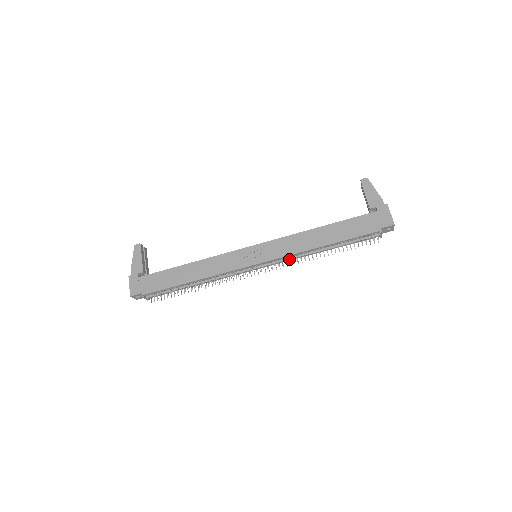
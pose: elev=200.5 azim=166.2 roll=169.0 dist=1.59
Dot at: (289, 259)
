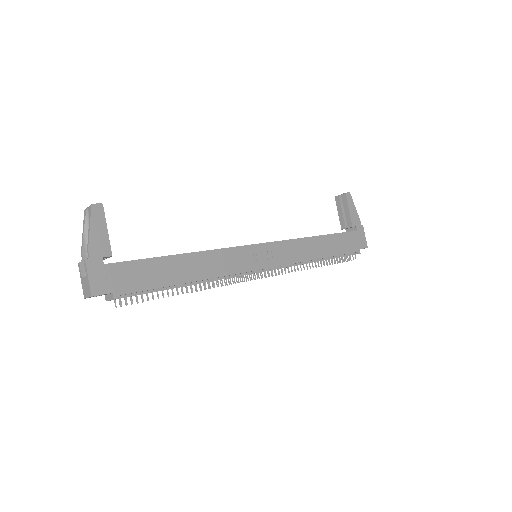
Dot at: (291, 267)
